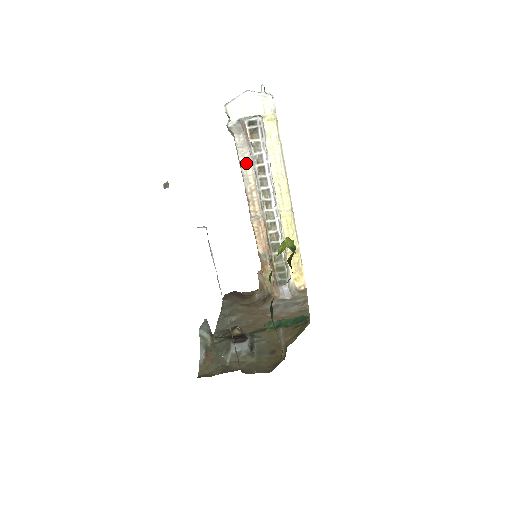
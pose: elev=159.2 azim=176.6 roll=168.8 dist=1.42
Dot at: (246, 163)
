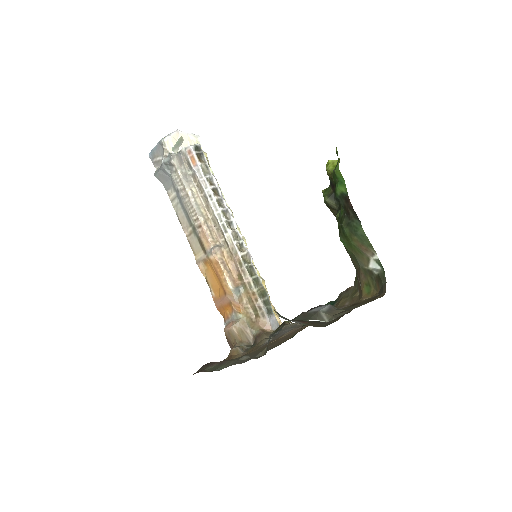
Dot at: (193, 193)
